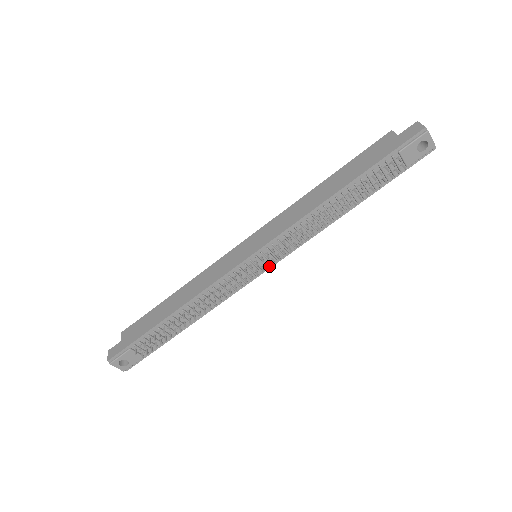
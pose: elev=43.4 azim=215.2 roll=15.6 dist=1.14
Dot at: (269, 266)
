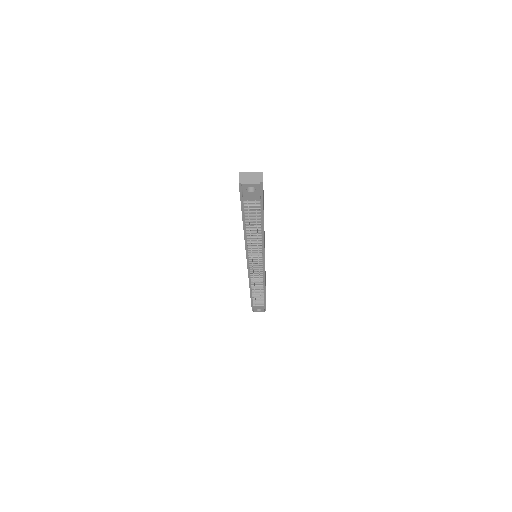
Dot at: occluded
